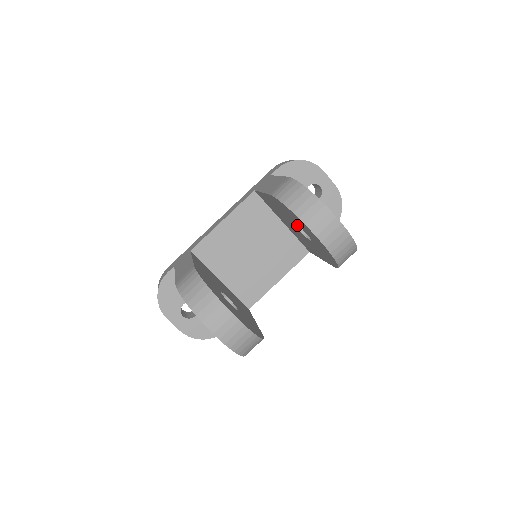
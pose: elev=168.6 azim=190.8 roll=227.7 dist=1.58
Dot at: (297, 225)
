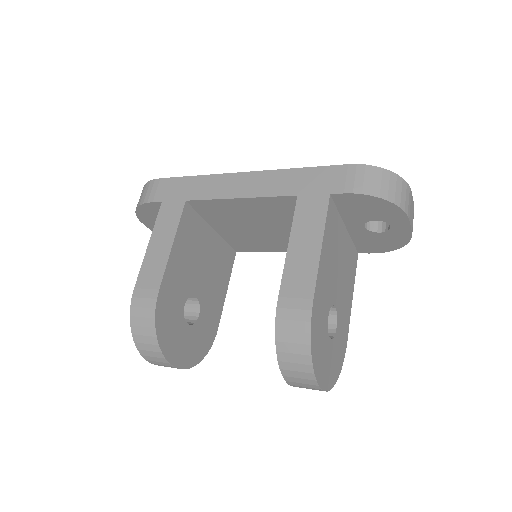
Dot at: occluded
